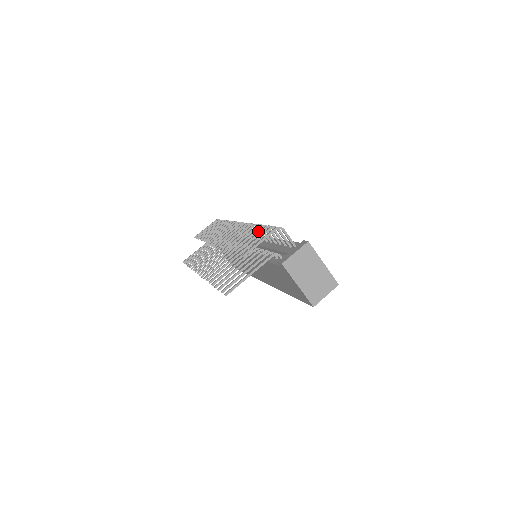
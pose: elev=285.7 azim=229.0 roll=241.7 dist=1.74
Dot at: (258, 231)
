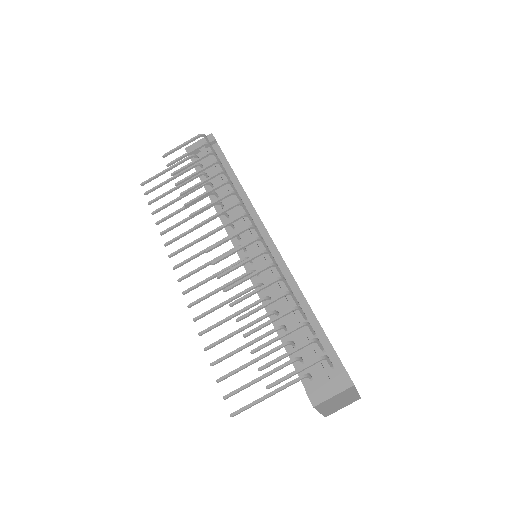
Dot at: (277, 269)
